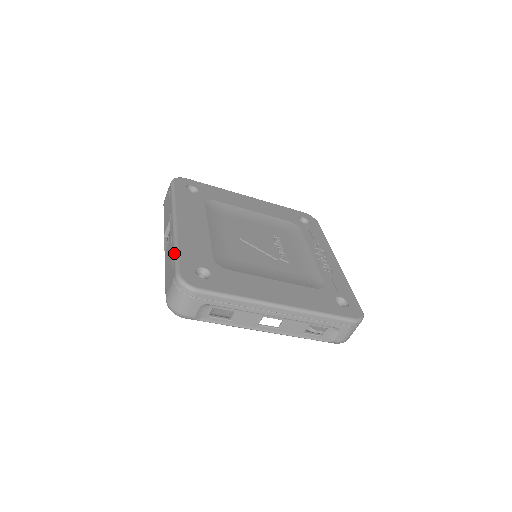
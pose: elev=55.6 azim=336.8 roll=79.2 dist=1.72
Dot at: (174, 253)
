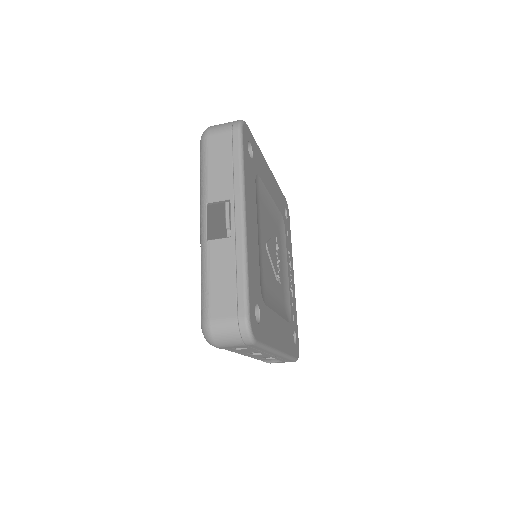
Dot at: (244, 278)
